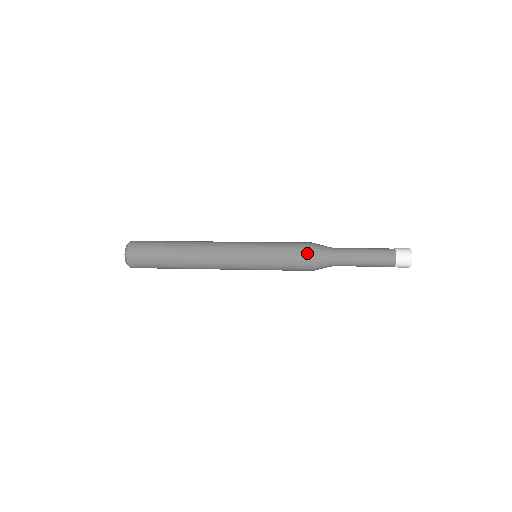
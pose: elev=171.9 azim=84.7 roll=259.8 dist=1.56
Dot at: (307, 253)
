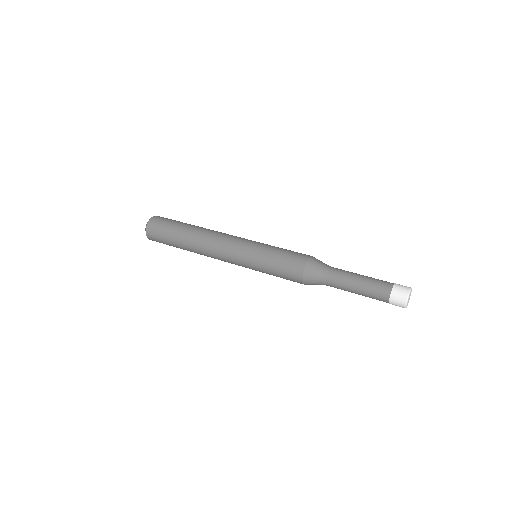
Dot at: (297, 277)
